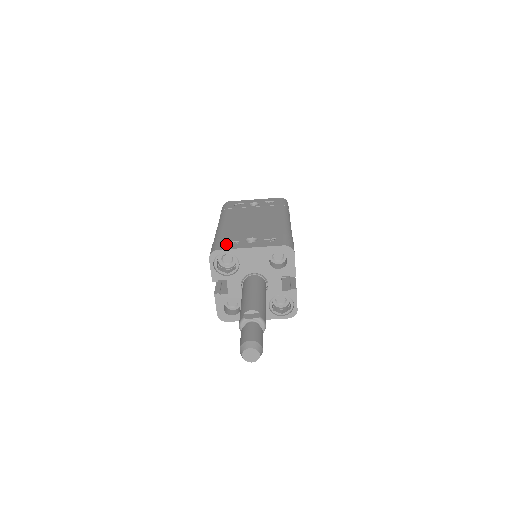
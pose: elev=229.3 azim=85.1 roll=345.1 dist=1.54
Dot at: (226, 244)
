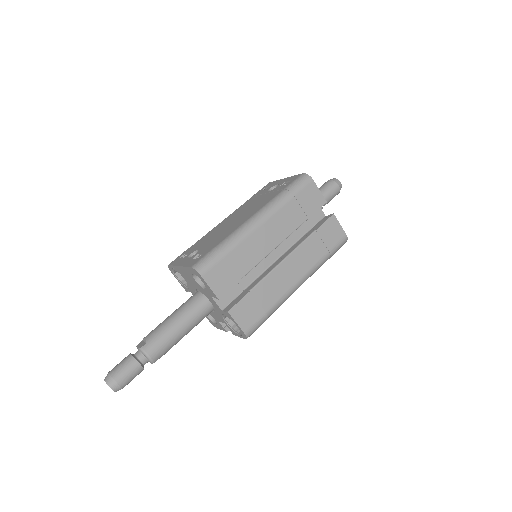
Dot at: (179, 258)
